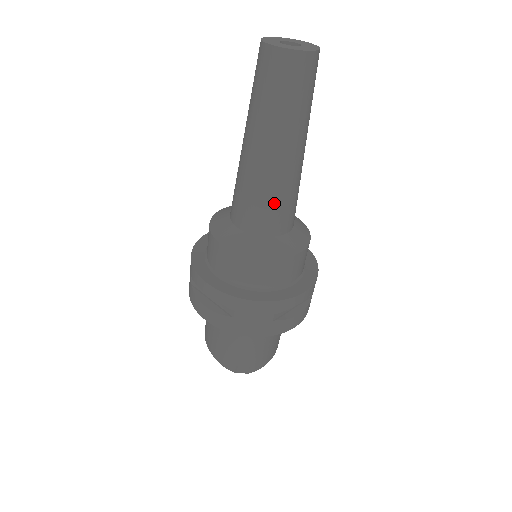
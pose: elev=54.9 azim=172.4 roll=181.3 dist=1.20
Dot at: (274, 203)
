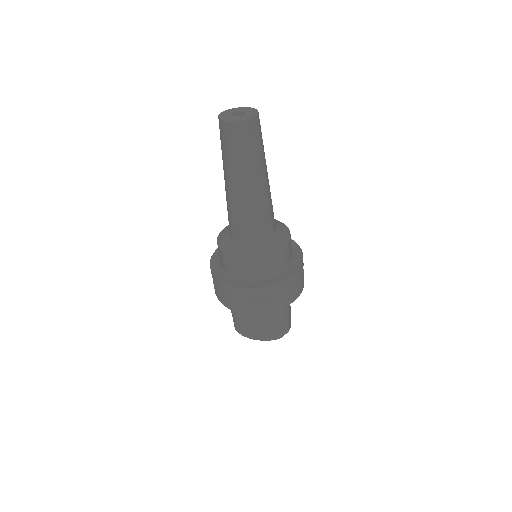
Dot at: (268, 213)
